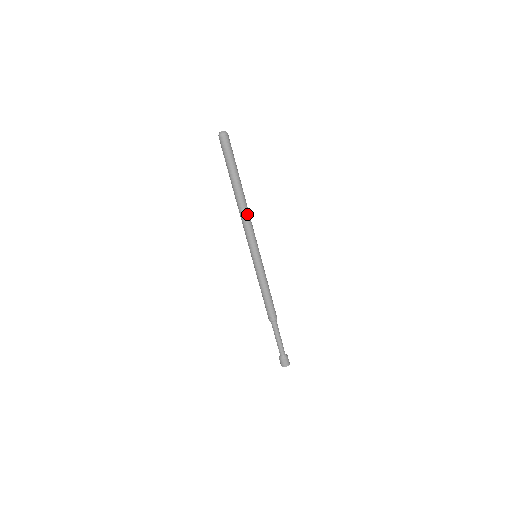
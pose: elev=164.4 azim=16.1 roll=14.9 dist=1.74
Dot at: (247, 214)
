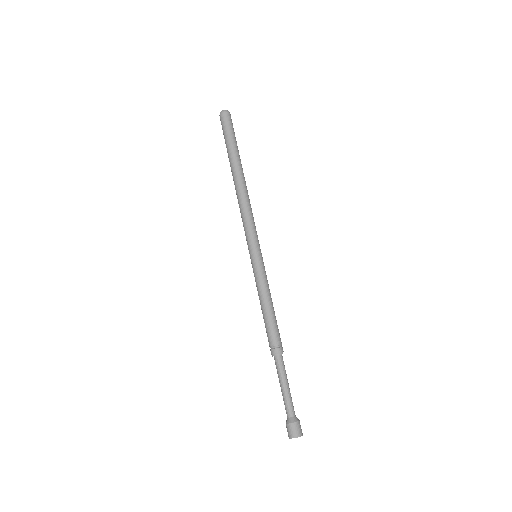
Dot at: (244, 199)
